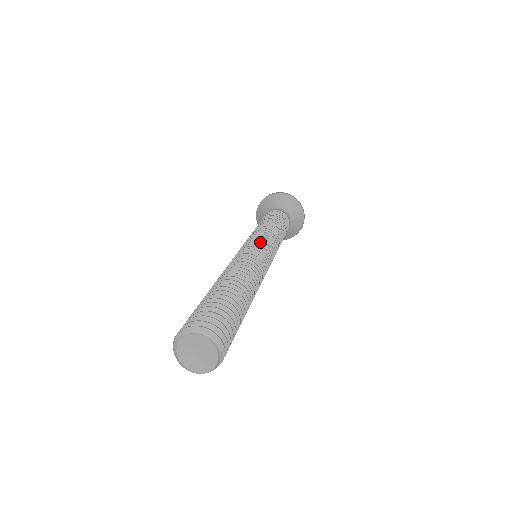
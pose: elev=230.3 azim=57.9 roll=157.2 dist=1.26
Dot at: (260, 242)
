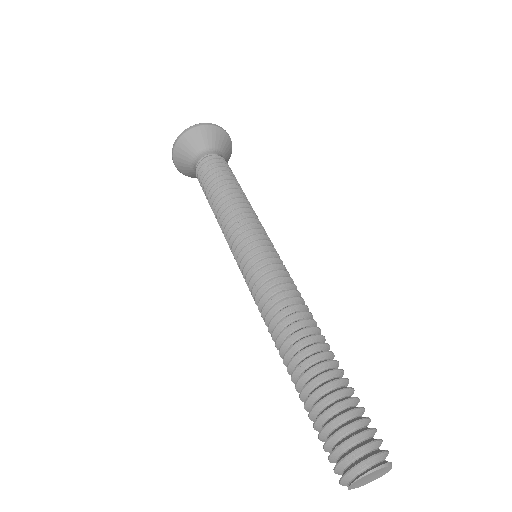
Dot at: (243, 251)
